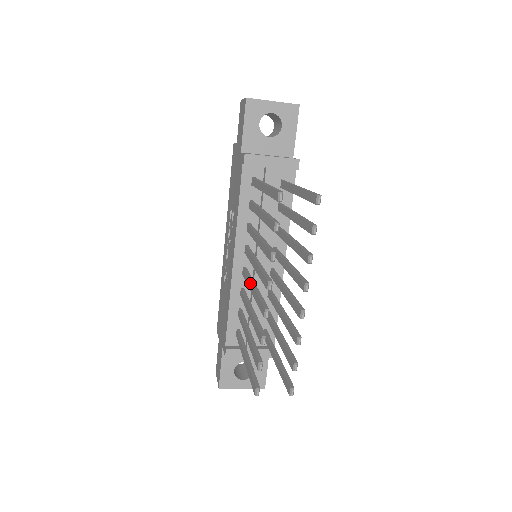
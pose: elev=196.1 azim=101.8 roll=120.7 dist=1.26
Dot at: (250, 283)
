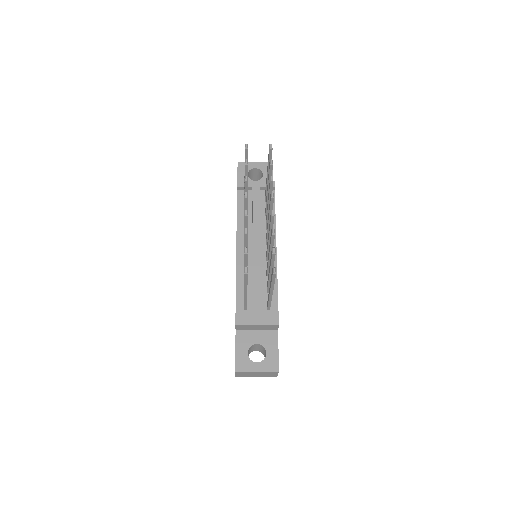
Dot at: occluded
